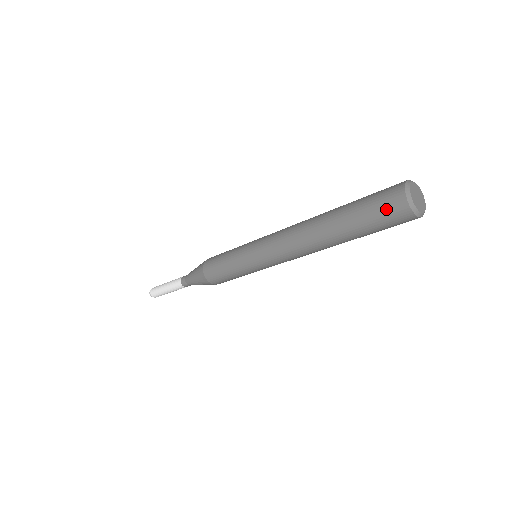
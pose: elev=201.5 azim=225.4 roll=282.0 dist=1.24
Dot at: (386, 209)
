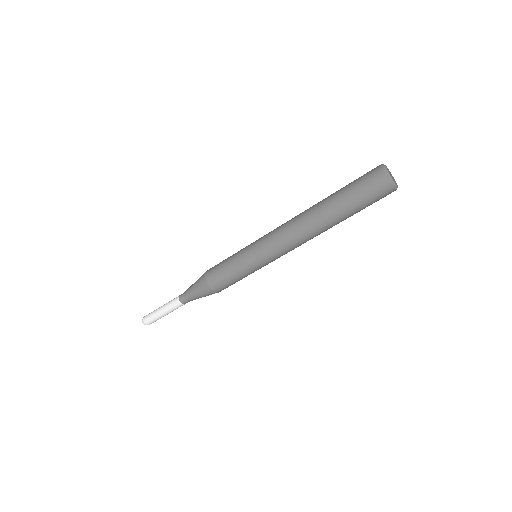
Dot at: (366, 173)
